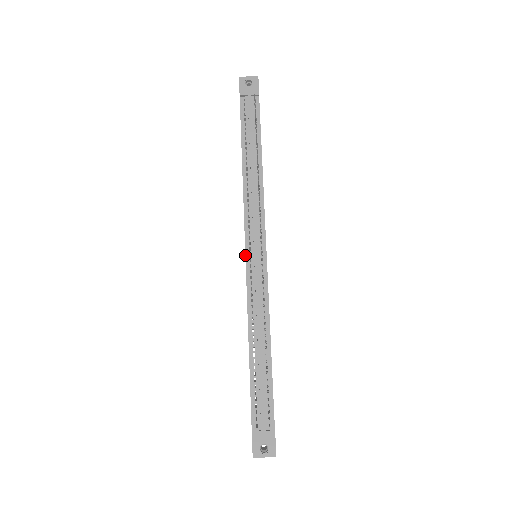
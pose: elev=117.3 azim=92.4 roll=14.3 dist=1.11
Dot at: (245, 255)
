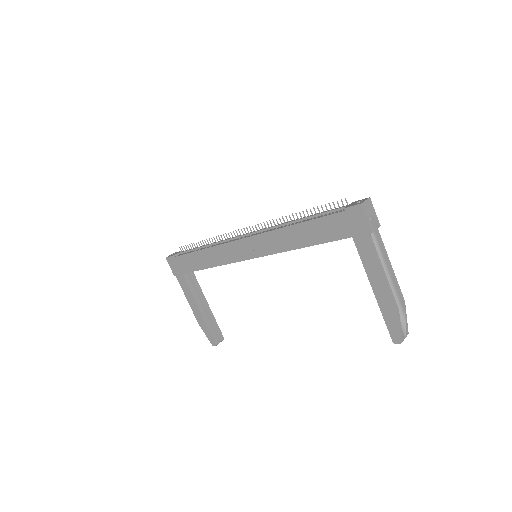
Dot at: (245, 238)
